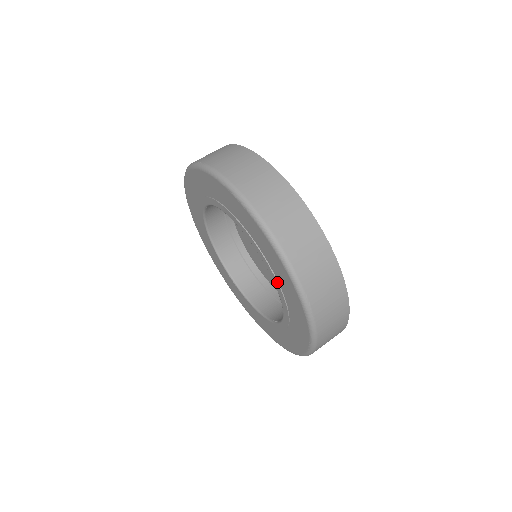
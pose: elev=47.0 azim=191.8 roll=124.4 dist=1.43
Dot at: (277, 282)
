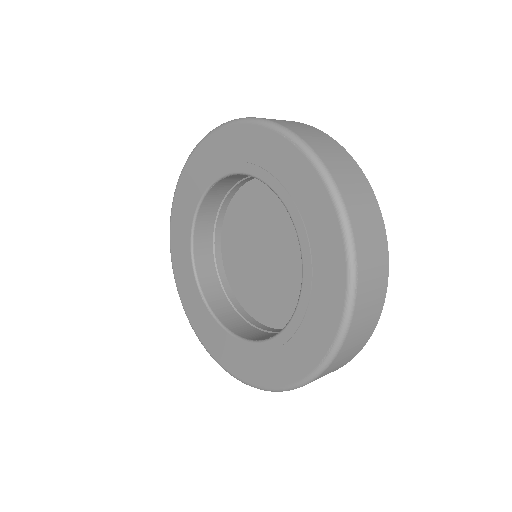
Dot at: (310, 253)
